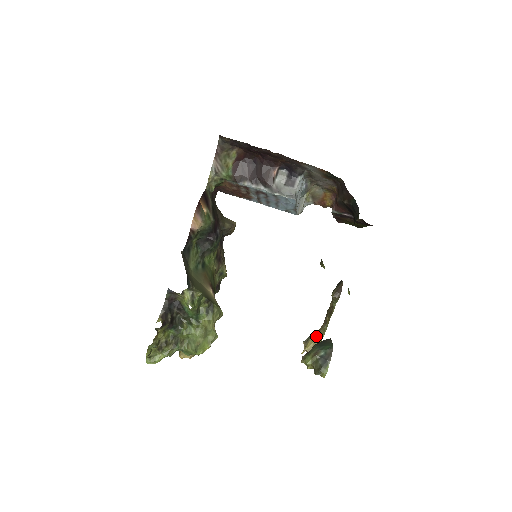
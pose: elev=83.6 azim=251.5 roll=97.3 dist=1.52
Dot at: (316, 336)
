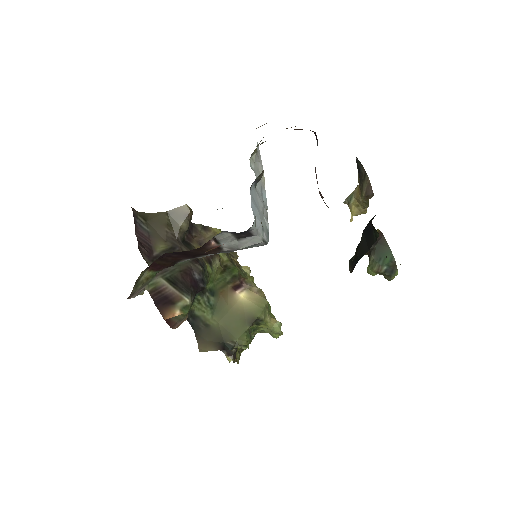
Dot at: (357, 203)
